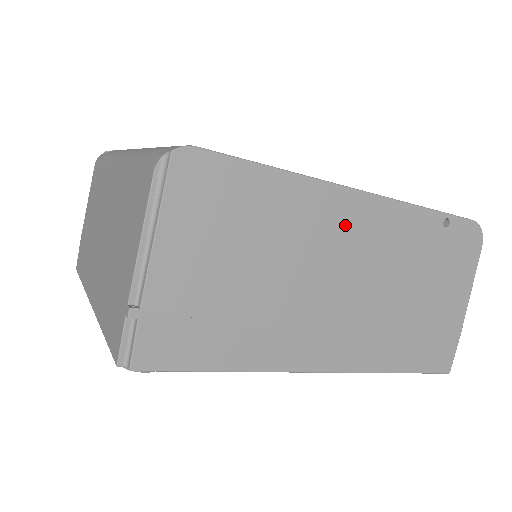
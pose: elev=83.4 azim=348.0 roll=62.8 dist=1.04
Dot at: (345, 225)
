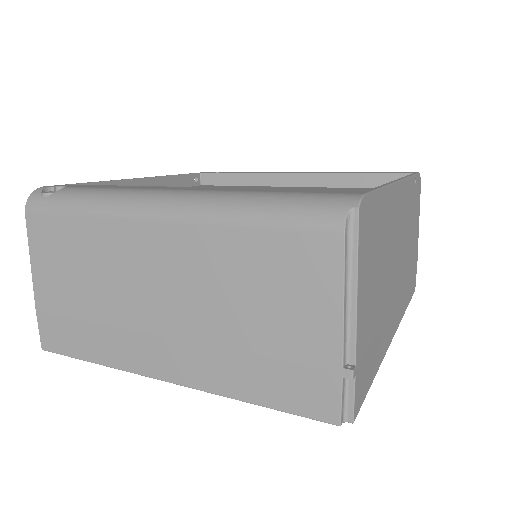
Dot at: (398, 214)
